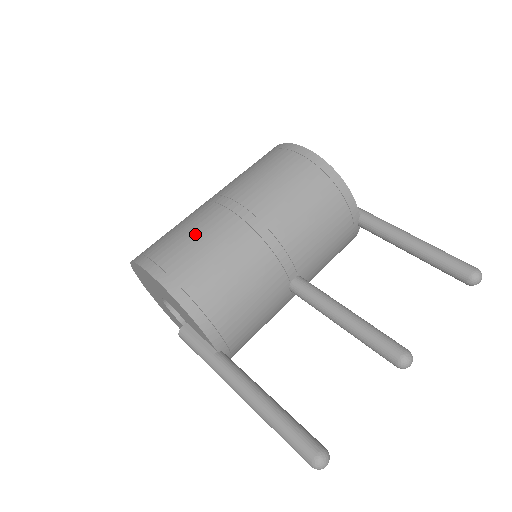
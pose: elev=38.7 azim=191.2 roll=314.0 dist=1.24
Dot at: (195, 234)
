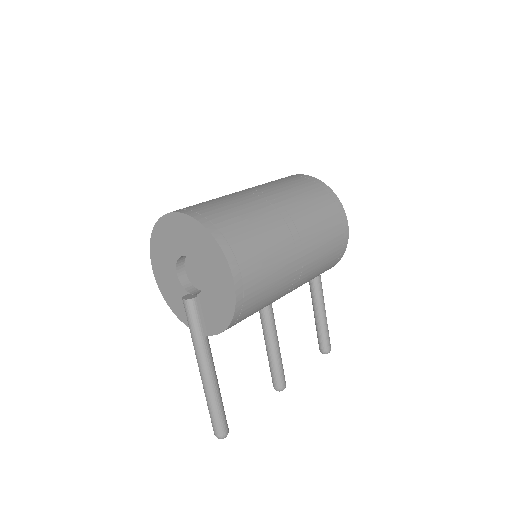
Dot at: (272, 260)
